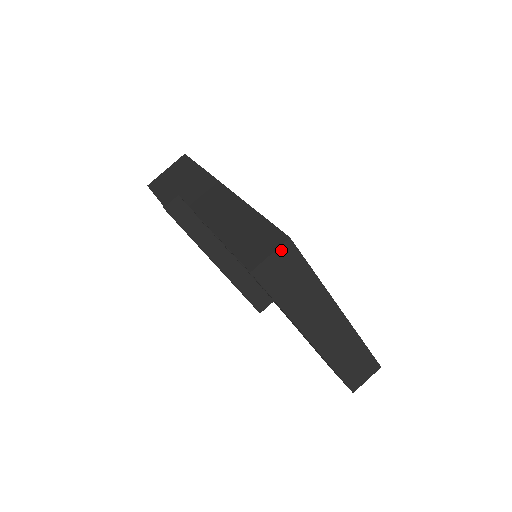
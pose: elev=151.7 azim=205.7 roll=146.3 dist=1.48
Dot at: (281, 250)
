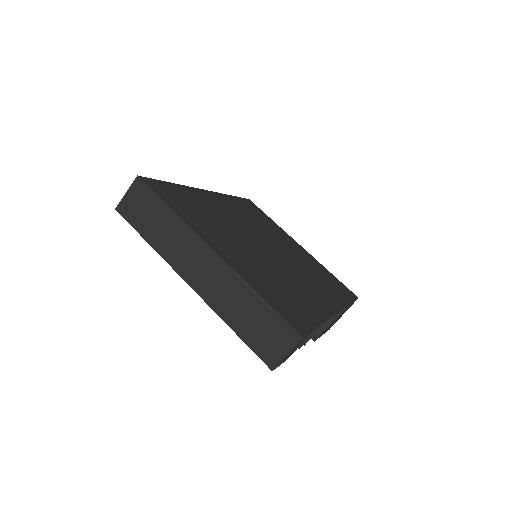
Dot at: (134, 187)
